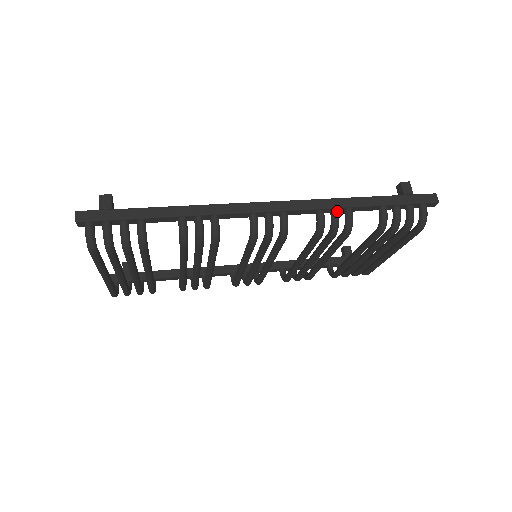
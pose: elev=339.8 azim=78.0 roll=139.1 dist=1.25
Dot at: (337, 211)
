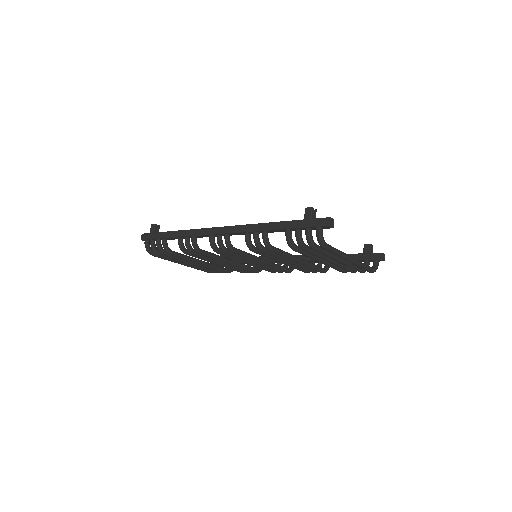
Dot at: (256, 233)
